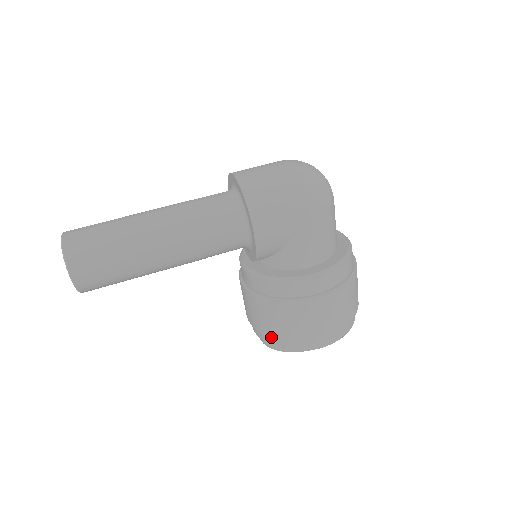
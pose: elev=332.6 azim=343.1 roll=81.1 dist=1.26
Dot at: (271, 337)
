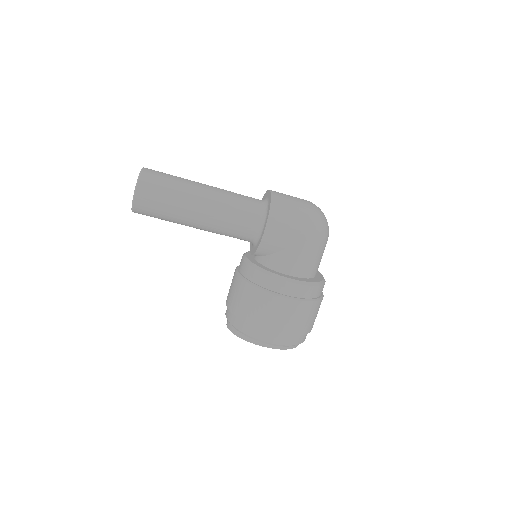
Dot at: (238, 317)
